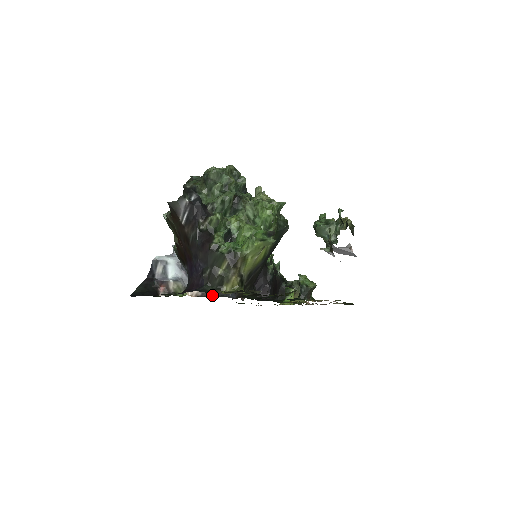
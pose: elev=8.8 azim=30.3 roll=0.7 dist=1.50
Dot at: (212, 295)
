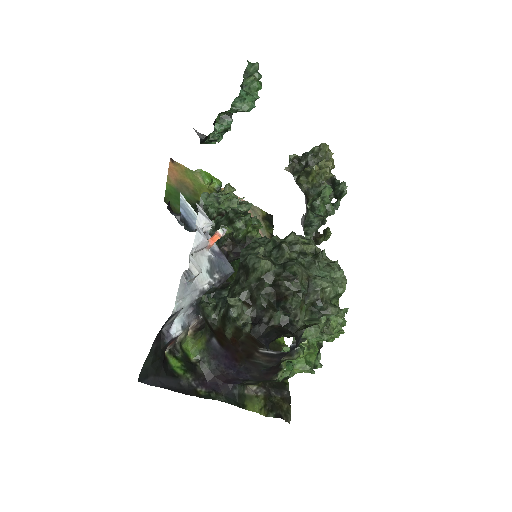
Dot at: occluded
